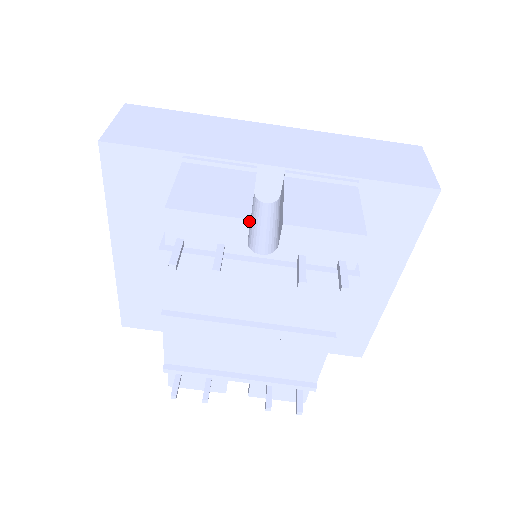
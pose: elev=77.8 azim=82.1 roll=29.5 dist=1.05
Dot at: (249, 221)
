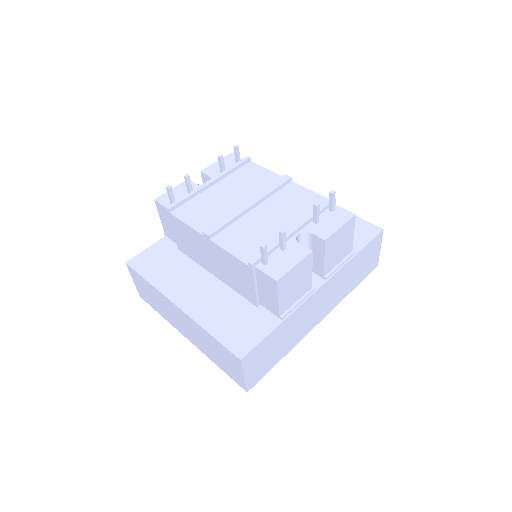
Dot at: occluded
